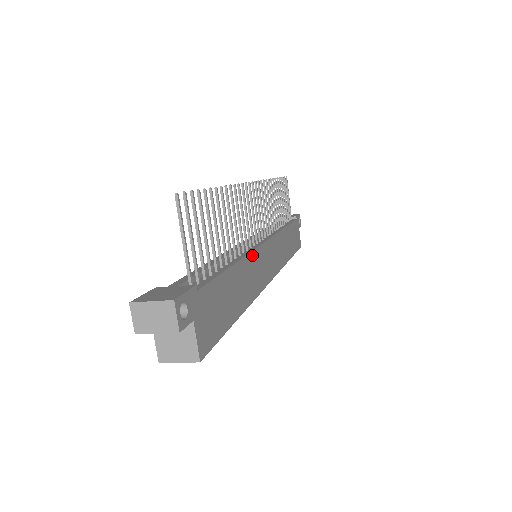
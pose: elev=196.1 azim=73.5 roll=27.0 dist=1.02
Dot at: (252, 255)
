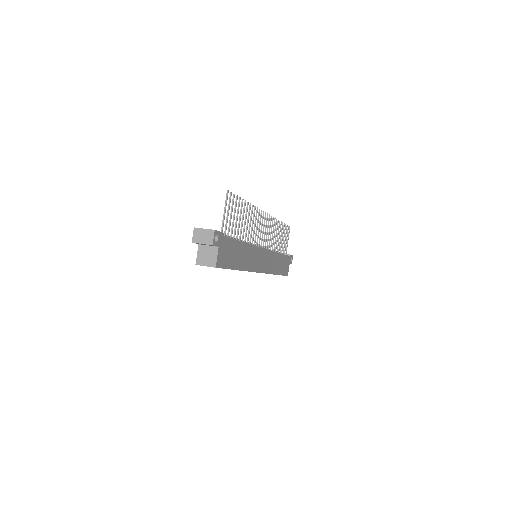
Dot at: (254, 247)
